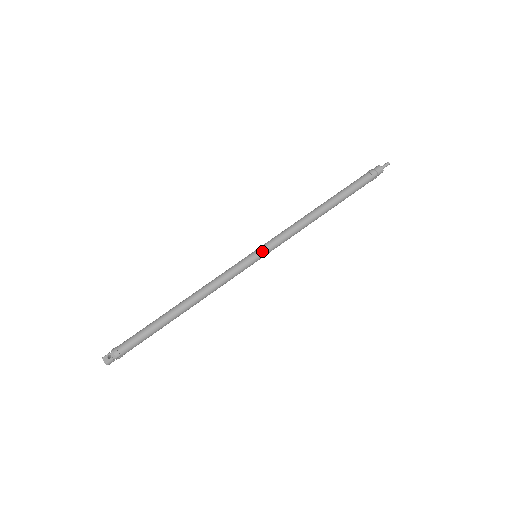
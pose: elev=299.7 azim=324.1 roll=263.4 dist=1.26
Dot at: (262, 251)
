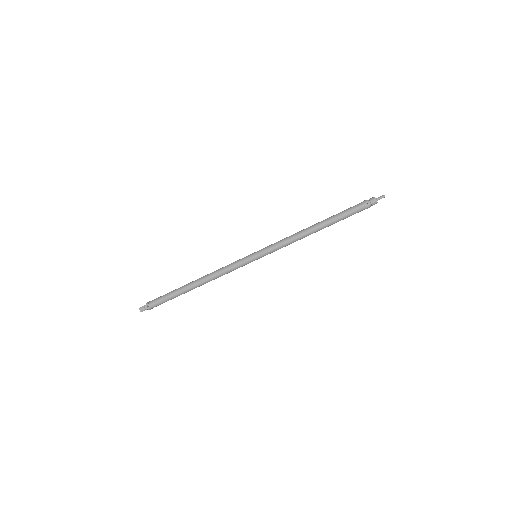
Dot at: (259, 250)
